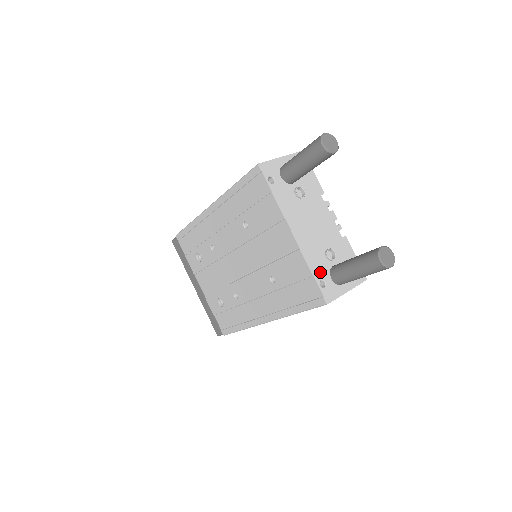
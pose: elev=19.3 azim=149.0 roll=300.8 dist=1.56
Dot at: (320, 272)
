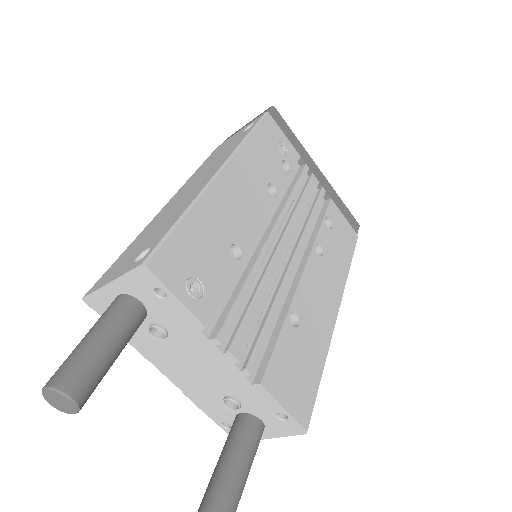
Dot at: (220, 416)
